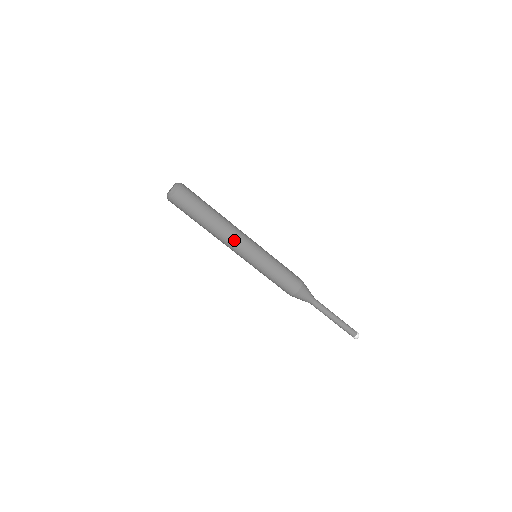
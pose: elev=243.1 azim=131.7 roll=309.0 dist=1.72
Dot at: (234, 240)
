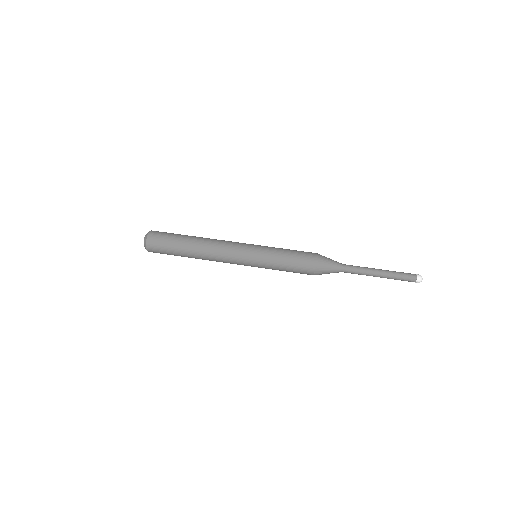
Dot at: (223, 246)
